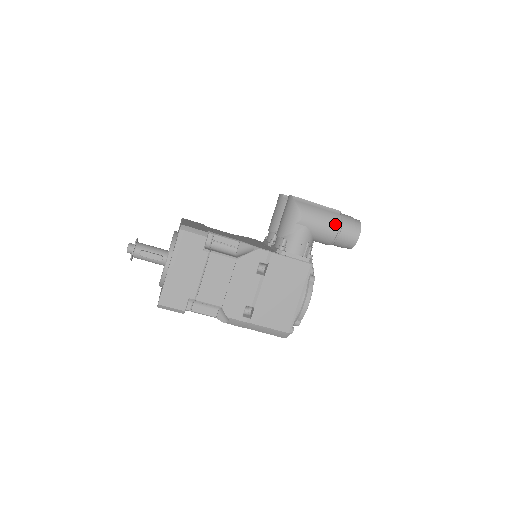
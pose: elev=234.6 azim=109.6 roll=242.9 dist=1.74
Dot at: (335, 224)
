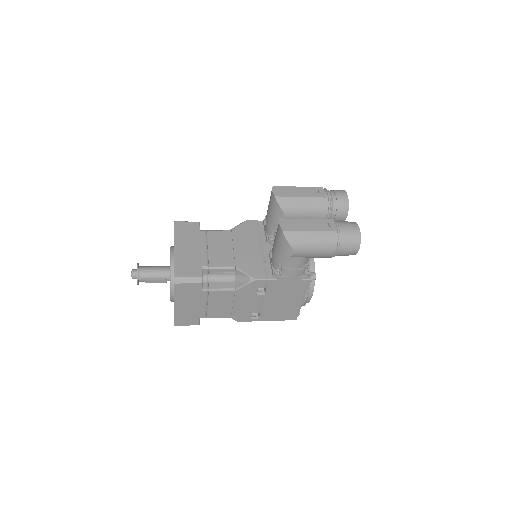
Dot at: (331, 249)
